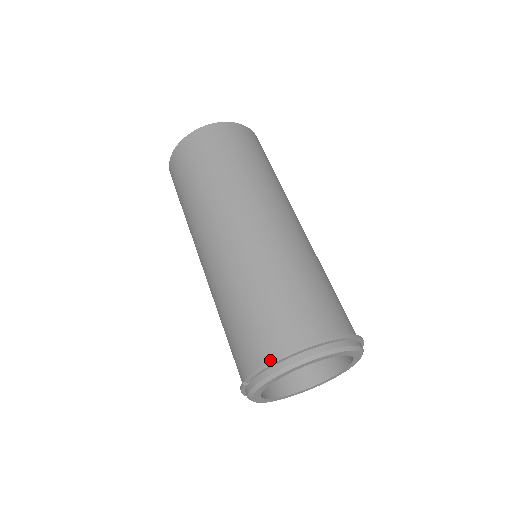
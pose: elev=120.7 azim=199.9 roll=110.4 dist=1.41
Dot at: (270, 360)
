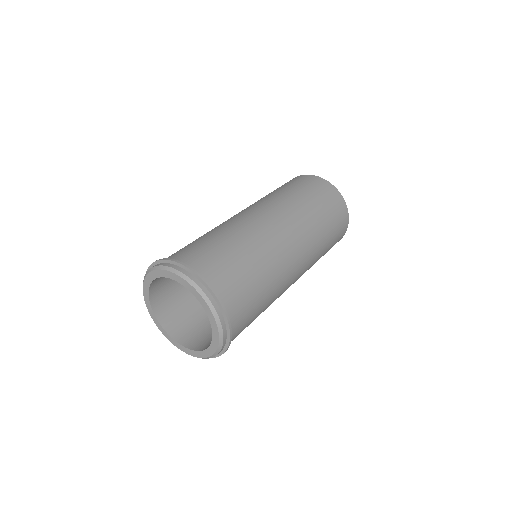
Dot at: occluded
